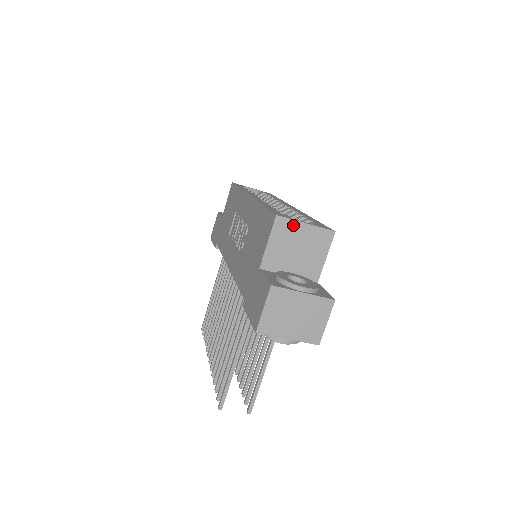
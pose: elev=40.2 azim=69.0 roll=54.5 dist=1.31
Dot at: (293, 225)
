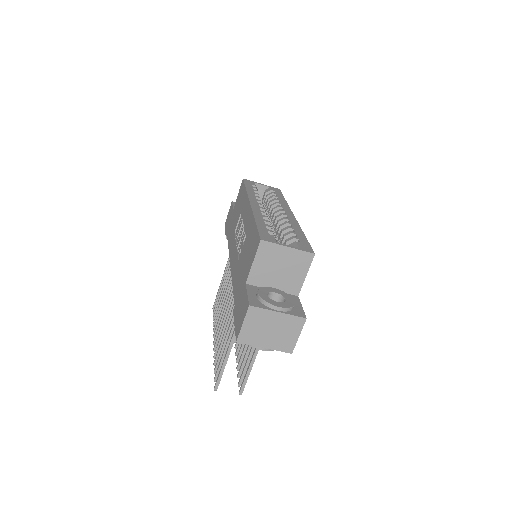
Dot at: (276, 248)
